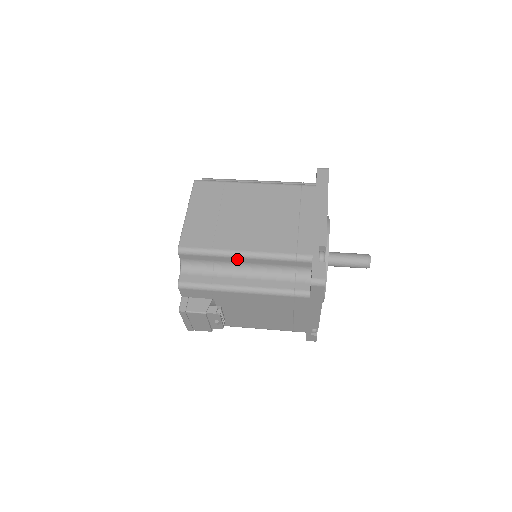
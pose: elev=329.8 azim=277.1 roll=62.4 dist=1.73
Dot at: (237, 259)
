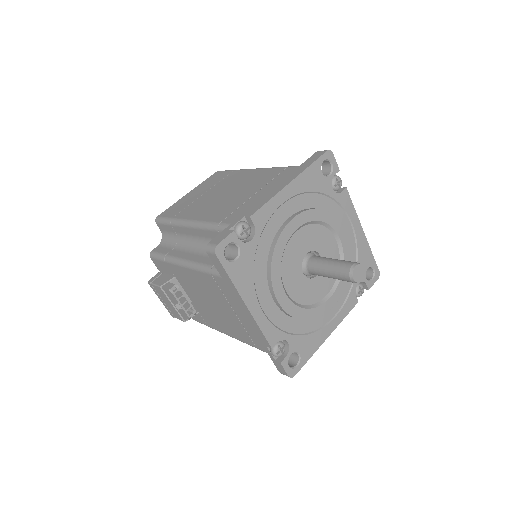
Dot at: (185, 229)
